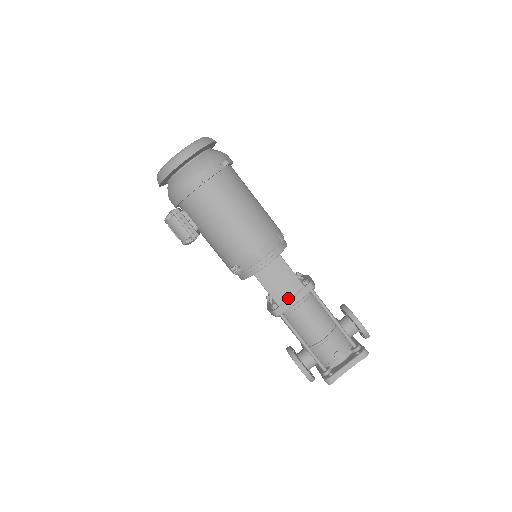
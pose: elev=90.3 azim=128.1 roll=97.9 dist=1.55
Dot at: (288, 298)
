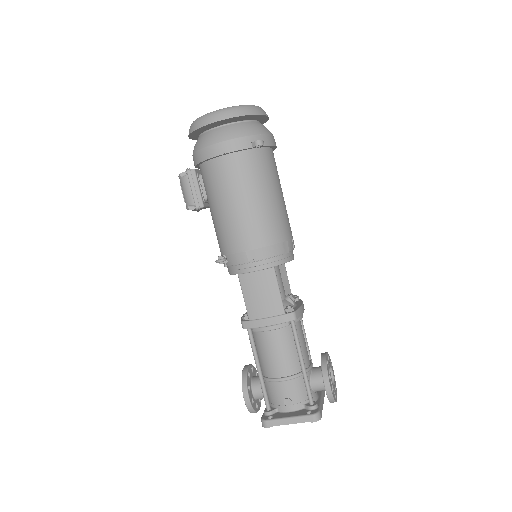
Dot at: (262, 316)
